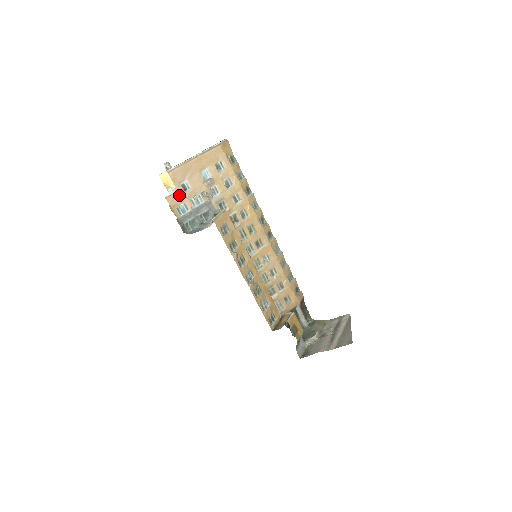
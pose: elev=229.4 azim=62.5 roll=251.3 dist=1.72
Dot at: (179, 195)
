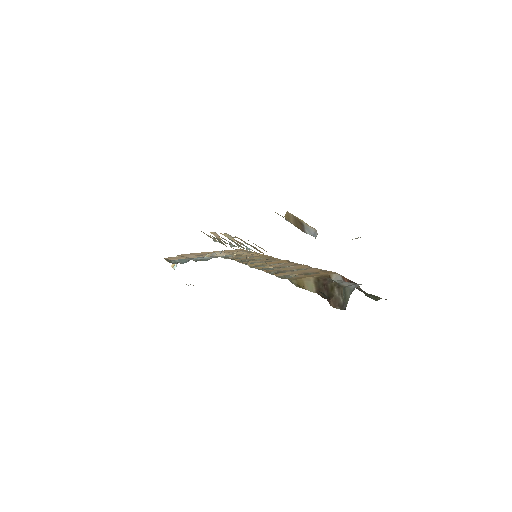
Dot at: (180, 257)
